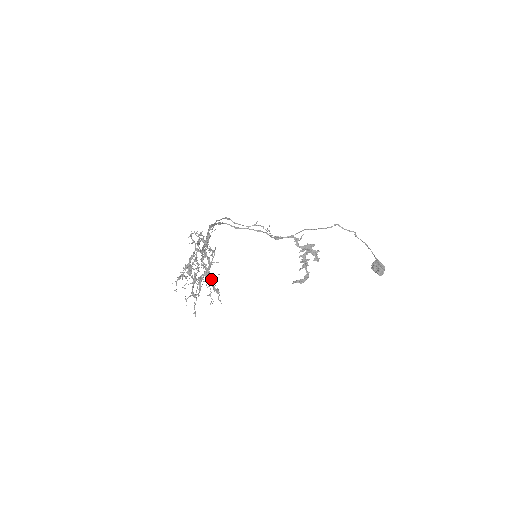
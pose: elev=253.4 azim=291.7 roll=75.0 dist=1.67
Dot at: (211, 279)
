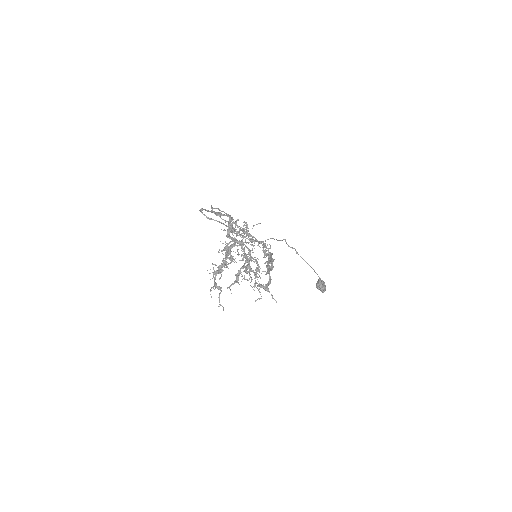
Dot at: (256, 275)
